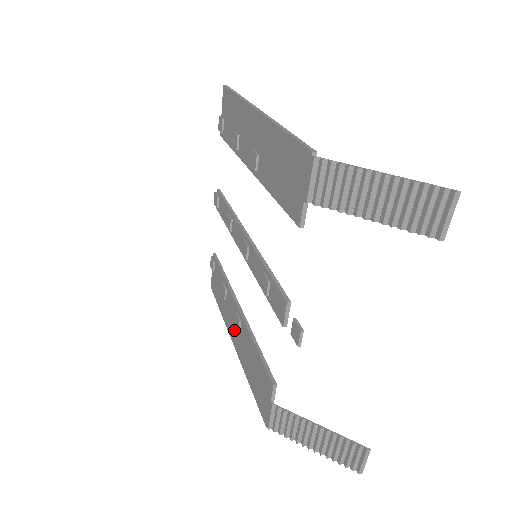
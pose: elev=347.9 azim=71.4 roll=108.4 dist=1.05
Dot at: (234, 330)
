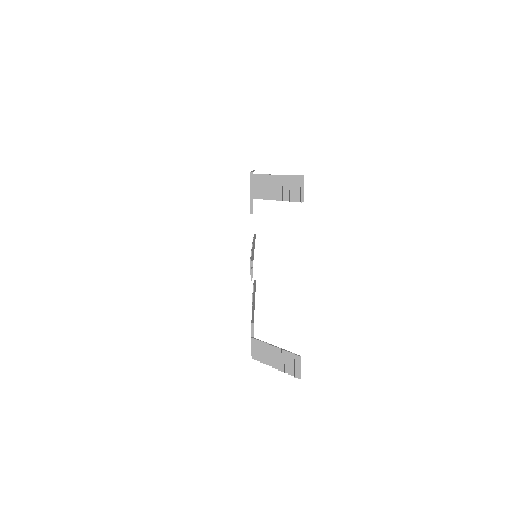
Dot at: occluded
